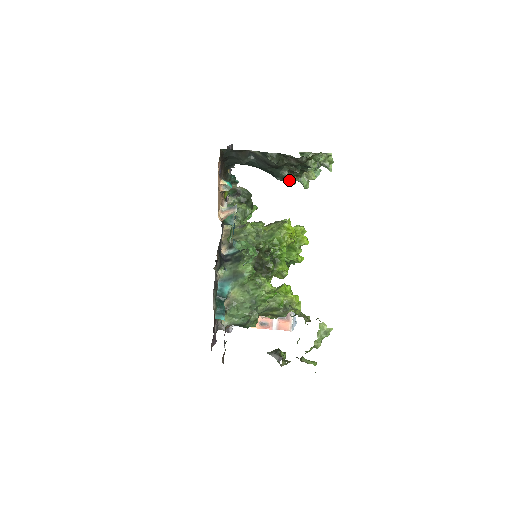
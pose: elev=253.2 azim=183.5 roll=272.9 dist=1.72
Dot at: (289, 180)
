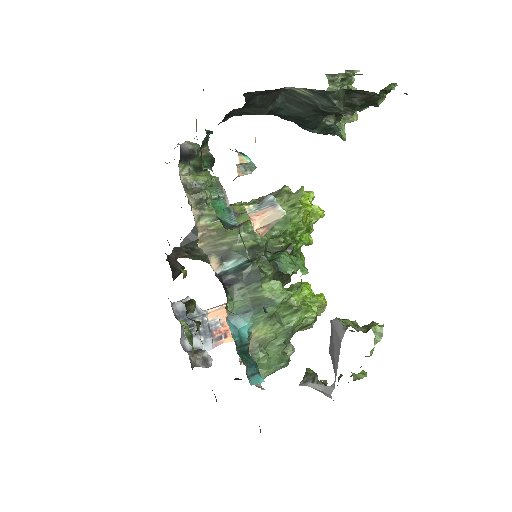
Dot at: (333, 131)
